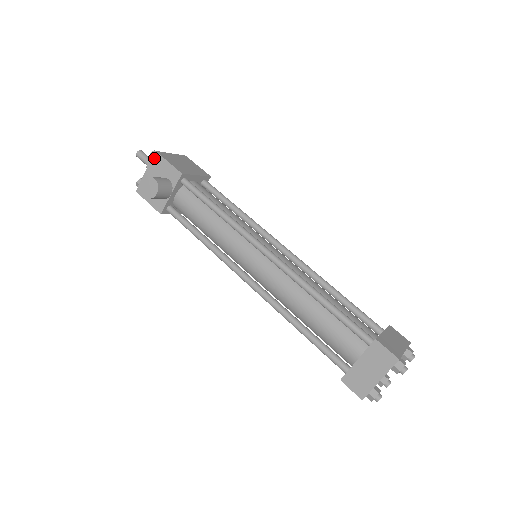
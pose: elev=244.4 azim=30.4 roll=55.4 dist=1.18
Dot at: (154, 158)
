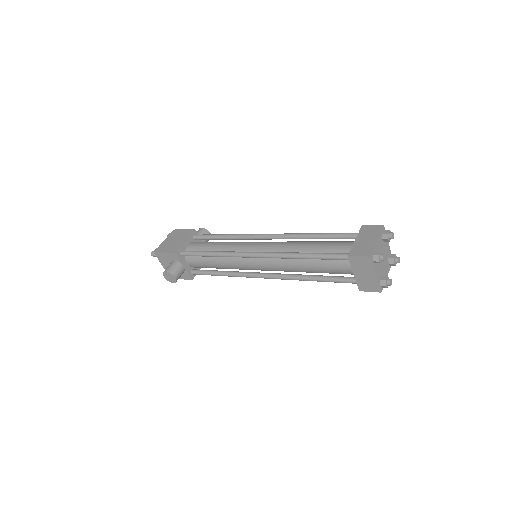
Dot at: (157, 256)
